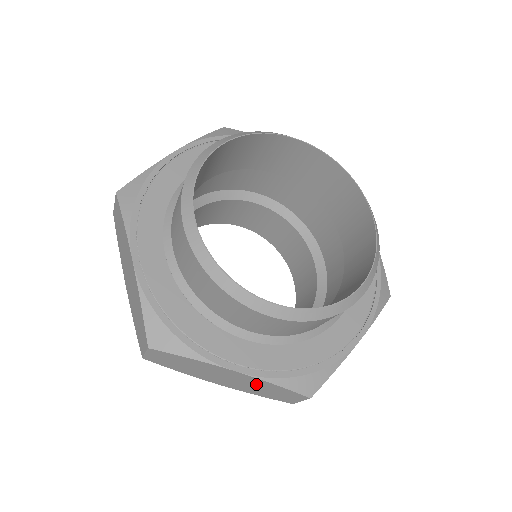
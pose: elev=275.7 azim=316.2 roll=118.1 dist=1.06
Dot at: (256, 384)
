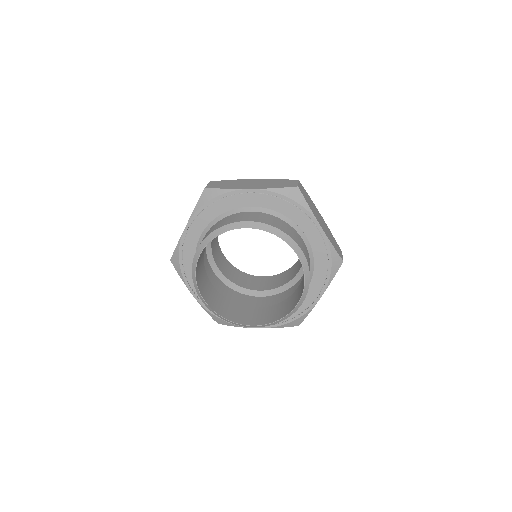
Dot at: occluded
